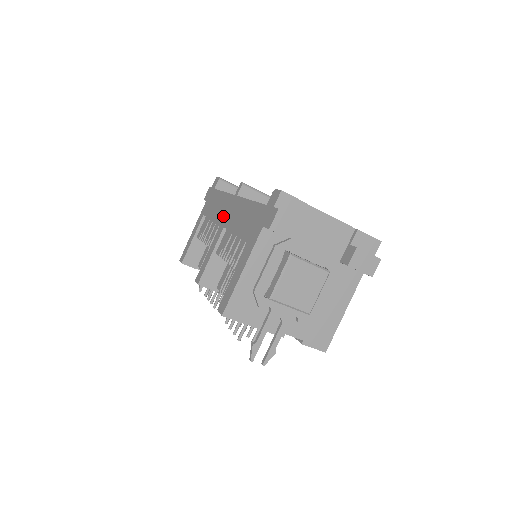
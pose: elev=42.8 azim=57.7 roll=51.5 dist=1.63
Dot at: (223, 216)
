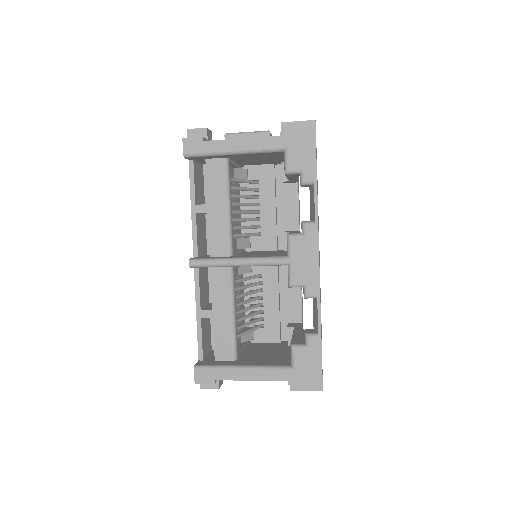
Dot at: occluded
